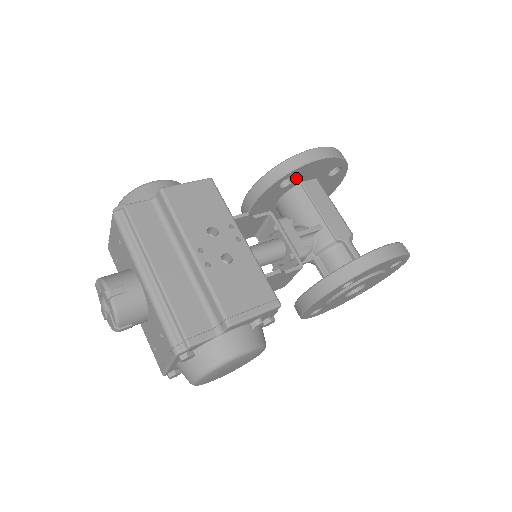
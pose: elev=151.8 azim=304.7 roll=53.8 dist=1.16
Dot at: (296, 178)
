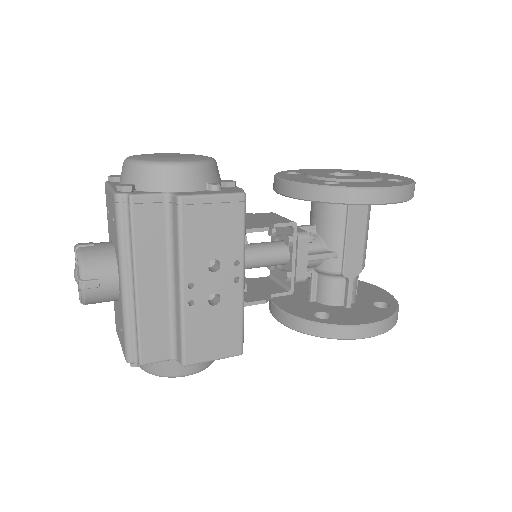
Dot at: occluded
